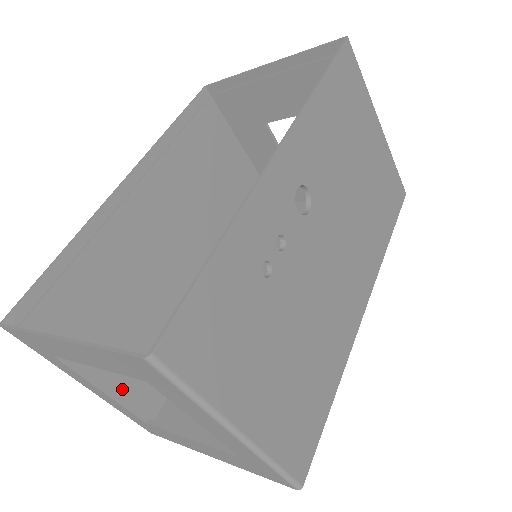
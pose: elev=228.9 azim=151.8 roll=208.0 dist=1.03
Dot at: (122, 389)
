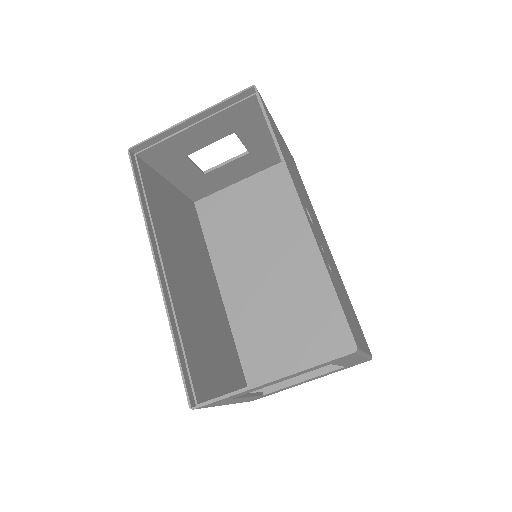
Dot at: (234, 390)
